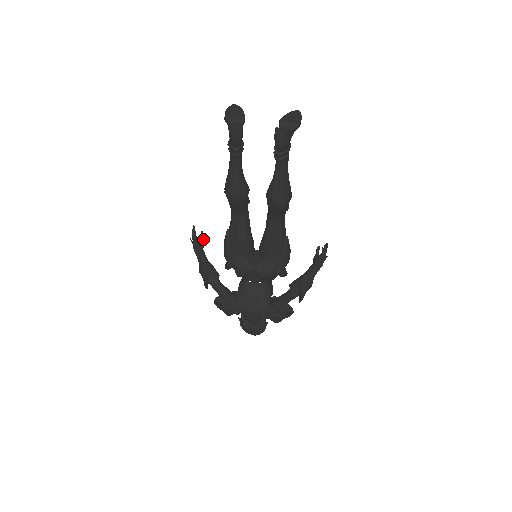
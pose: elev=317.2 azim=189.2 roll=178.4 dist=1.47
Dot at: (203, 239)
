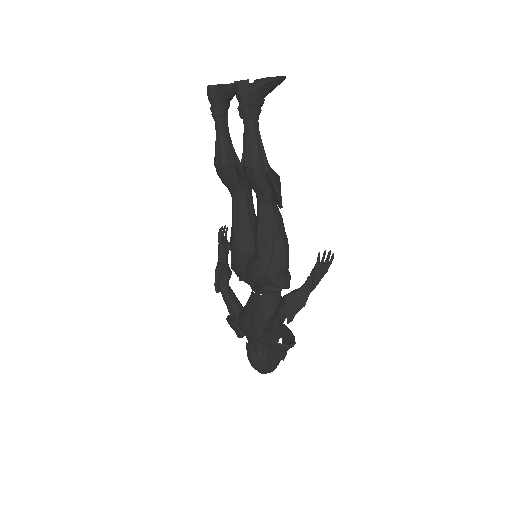
Dot at: occluded
